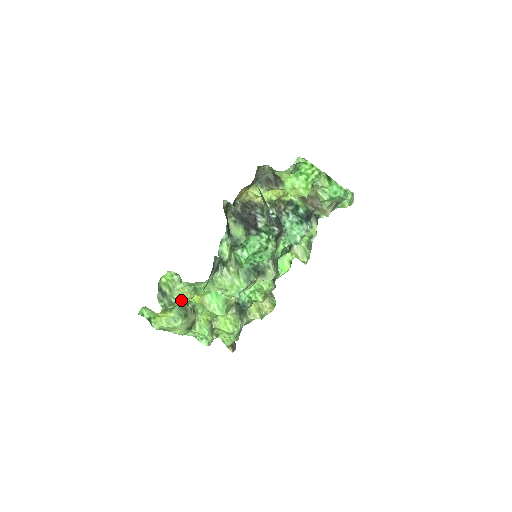
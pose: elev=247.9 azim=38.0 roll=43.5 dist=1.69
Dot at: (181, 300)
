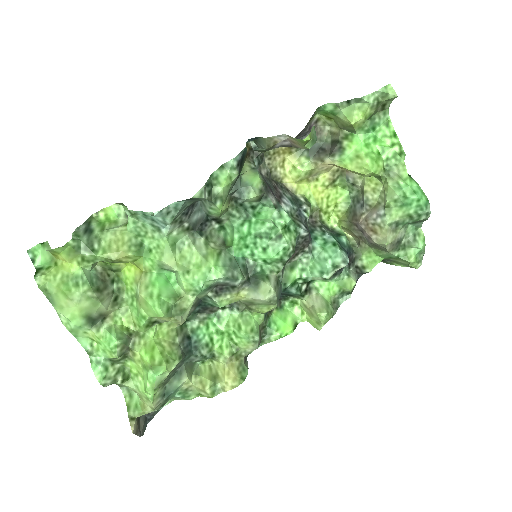
Dot at: (108, 250)
